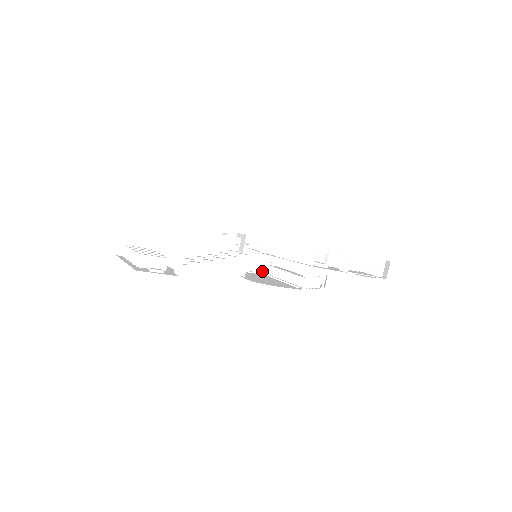
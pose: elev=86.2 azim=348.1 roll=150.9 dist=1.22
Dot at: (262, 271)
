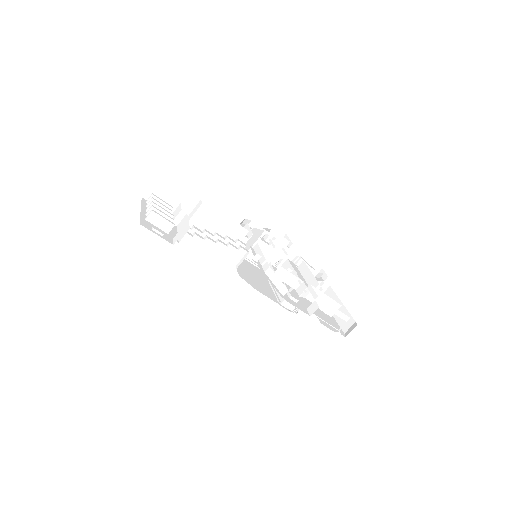
Dot at: occluded
